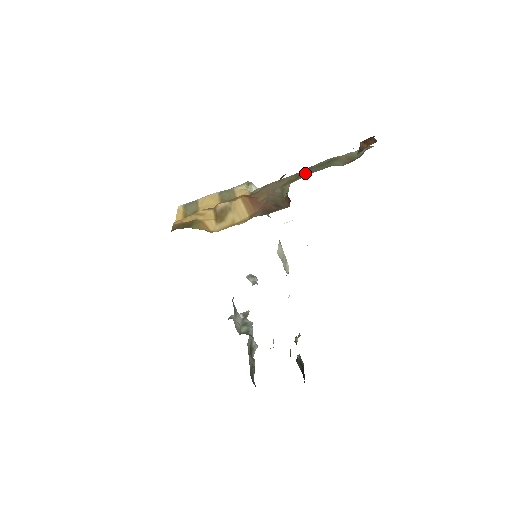
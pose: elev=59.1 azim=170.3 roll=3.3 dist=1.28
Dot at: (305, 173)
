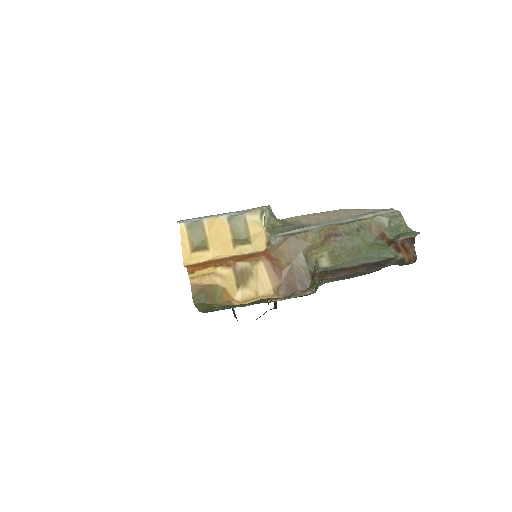
Dot at: (333, 246)
